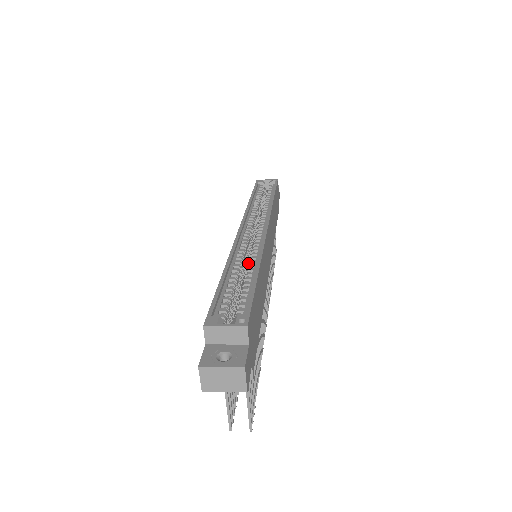
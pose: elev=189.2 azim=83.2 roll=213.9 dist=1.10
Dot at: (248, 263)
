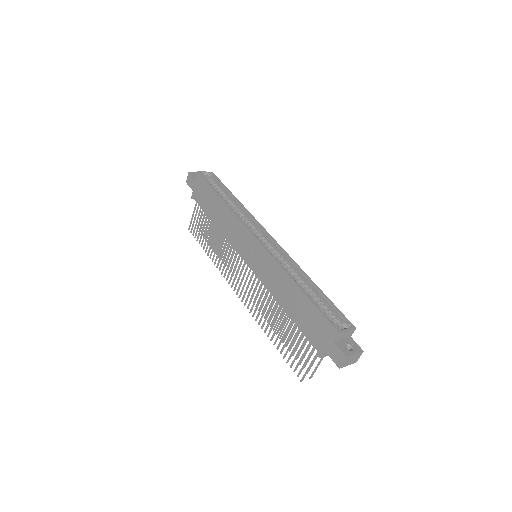
Dot at: occluded
